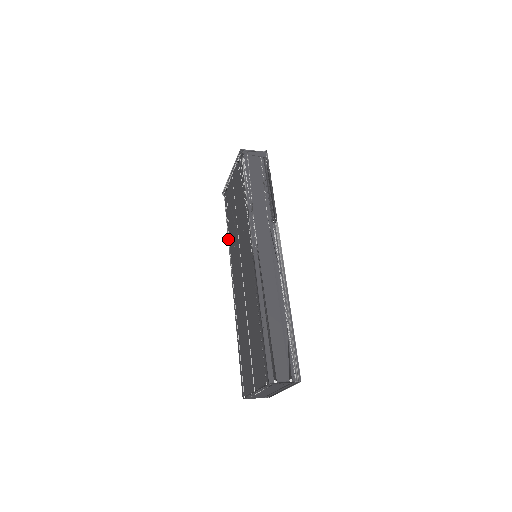
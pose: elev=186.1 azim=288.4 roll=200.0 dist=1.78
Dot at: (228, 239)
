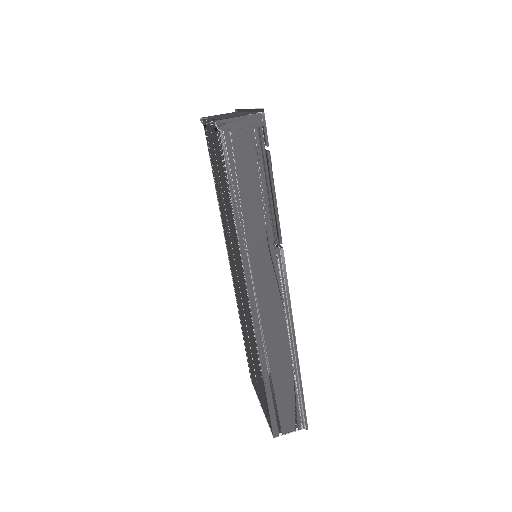
Dot at: occluded
